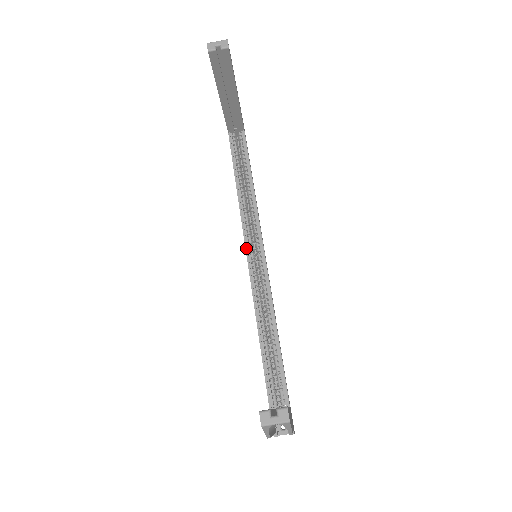
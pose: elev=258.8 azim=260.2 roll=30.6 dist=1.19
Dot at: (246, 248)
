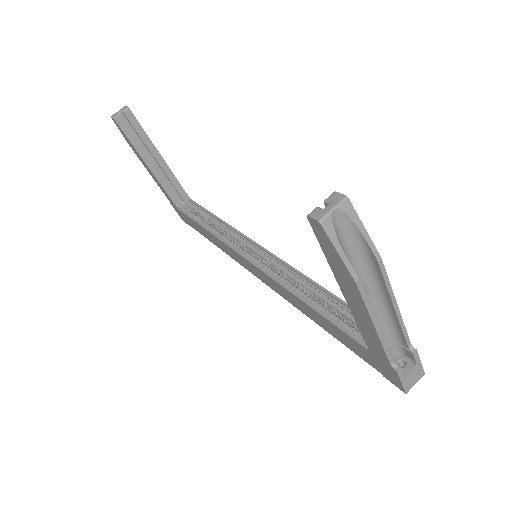
Dot at: (242, 255)
